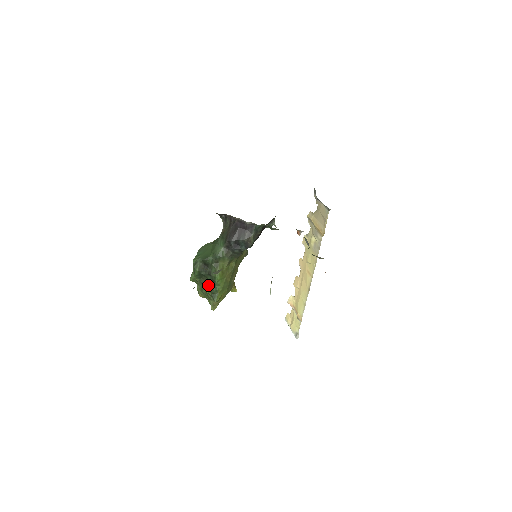
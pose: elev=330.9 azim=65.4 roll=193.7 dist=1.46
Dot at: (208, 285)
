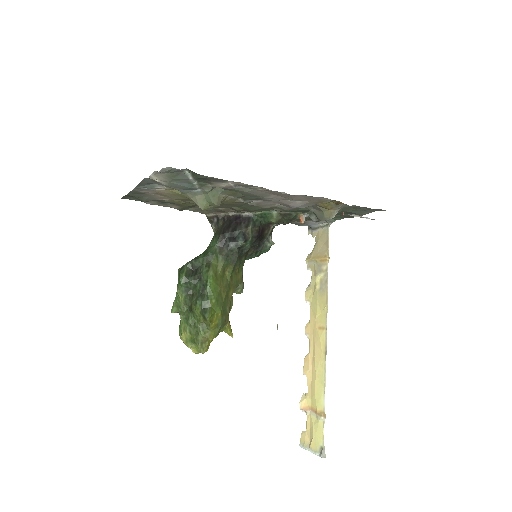
Dot at: (197, 297)
